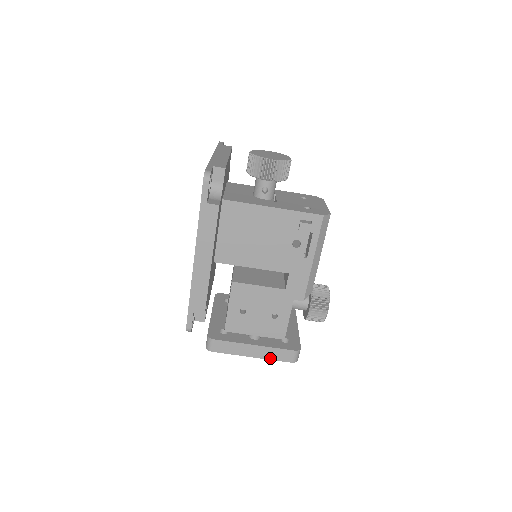
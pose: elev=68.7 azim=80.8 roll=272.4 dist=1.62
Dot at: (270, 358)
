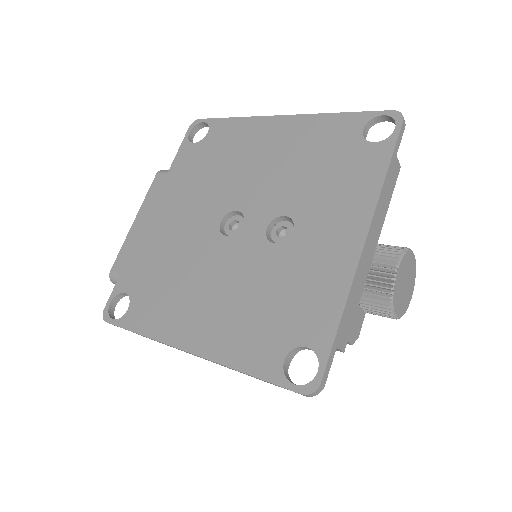
Dot at: occluded
